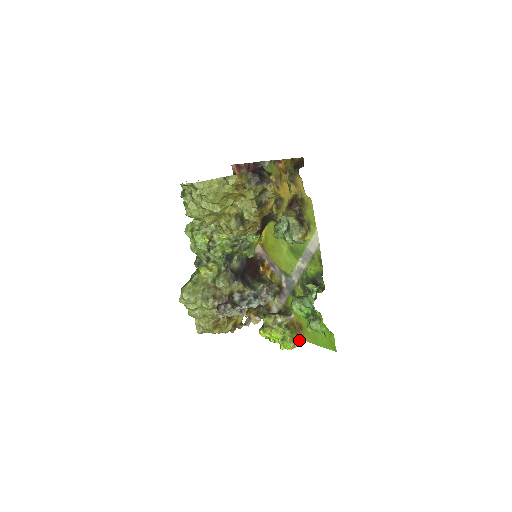
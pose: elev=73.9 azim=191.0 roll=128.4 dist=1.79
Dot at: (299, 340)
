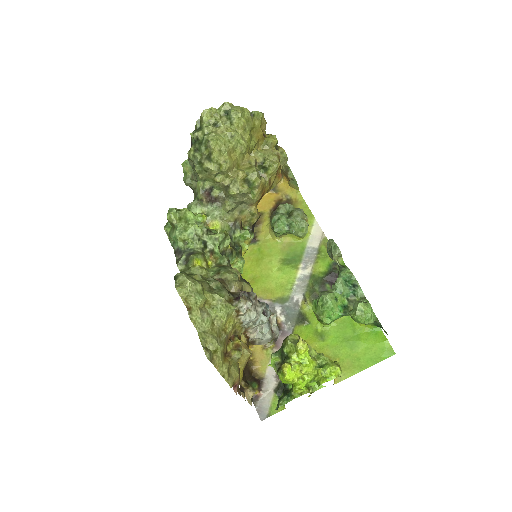
Dot at: occluded
